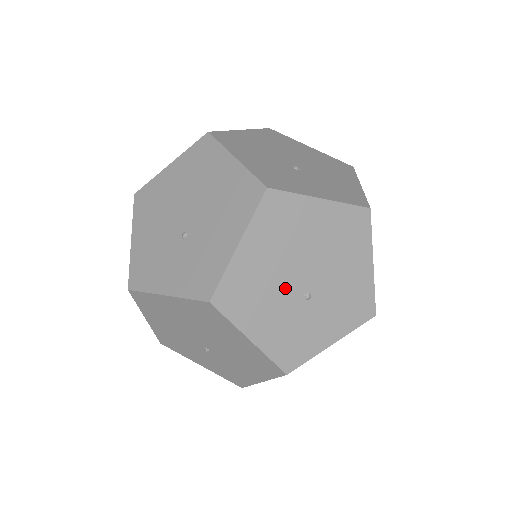
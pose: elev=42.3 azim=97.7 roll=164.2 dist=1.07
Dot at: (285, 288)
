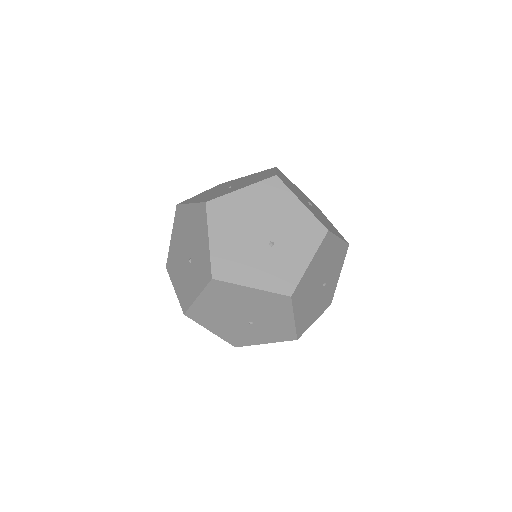
Dot at: occluded
